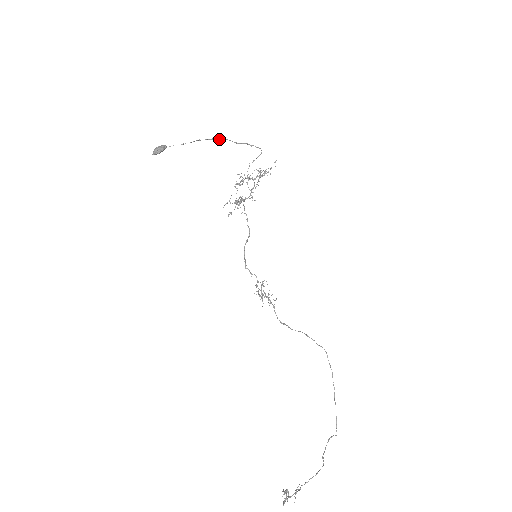
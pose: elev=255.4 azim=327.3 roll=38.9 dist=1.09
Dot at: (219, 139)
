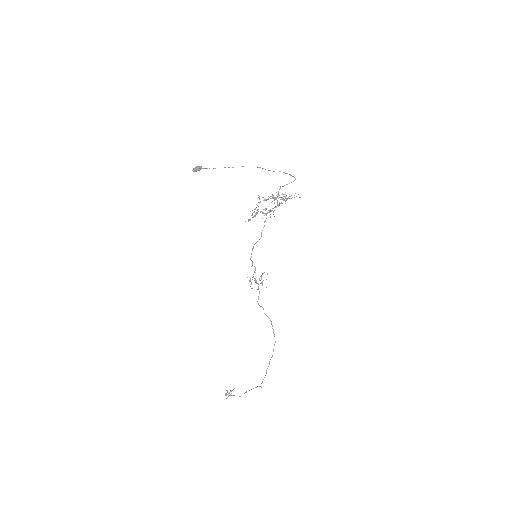
Dot at: occluded
